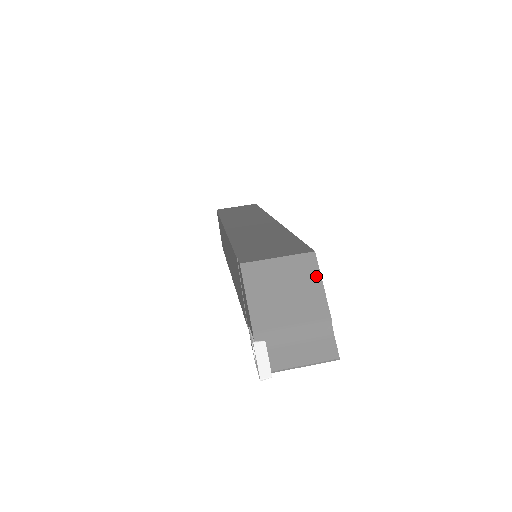
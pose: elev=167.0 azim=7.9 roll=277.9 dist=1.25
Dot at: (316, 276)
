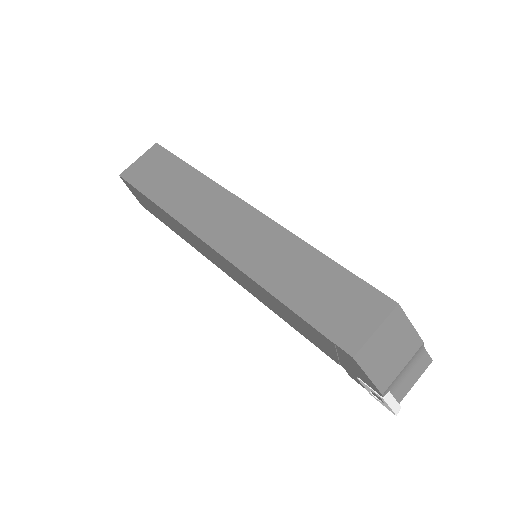
Dot at: (406, 322)
